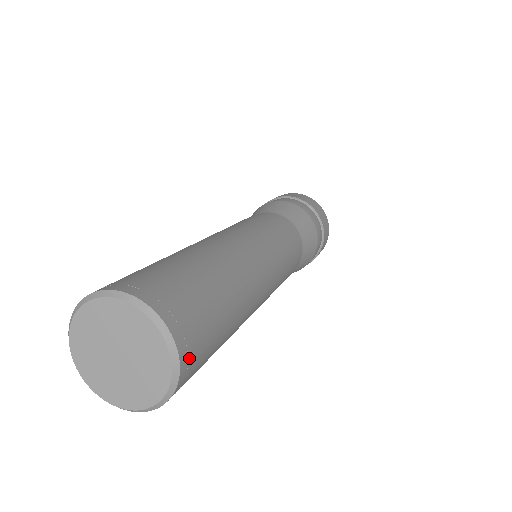
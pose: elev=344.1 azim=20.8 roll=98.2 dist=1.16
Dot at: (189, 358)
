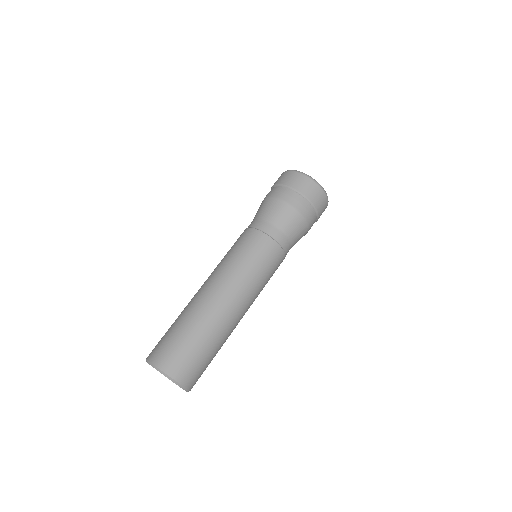
Dot at: occluded
